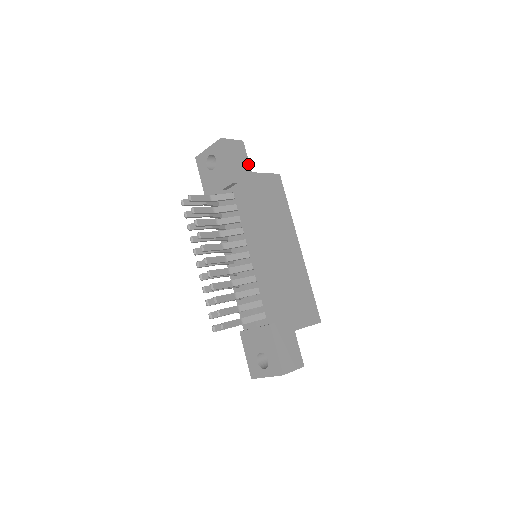
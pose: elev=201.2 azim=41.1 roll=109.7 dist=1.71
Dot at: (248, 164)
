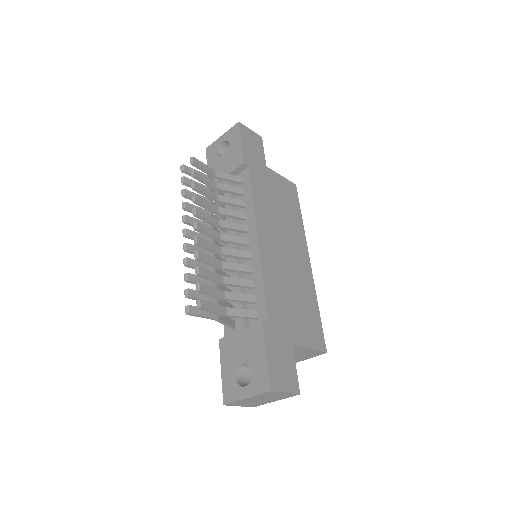
Dot at: (264, 158)
